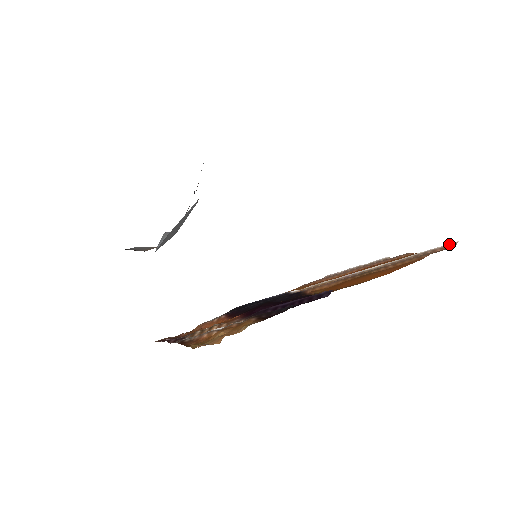
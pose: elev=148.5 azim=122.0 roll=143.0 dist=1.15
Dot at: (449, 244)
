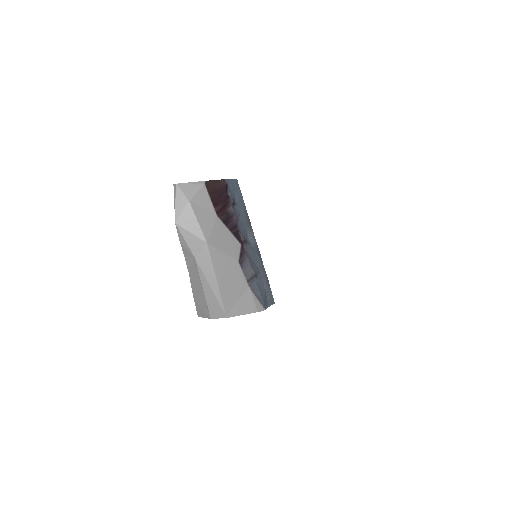
Dot at: occluded
